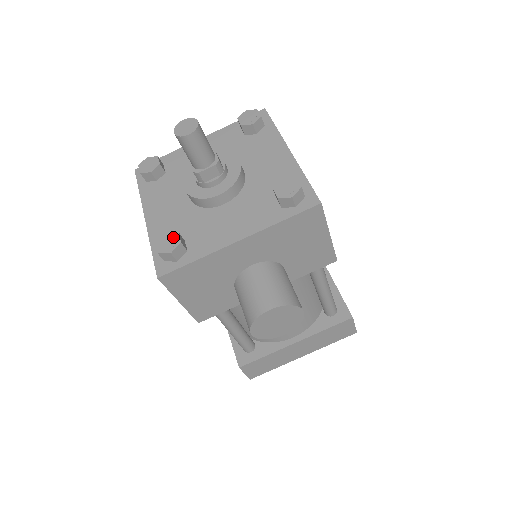
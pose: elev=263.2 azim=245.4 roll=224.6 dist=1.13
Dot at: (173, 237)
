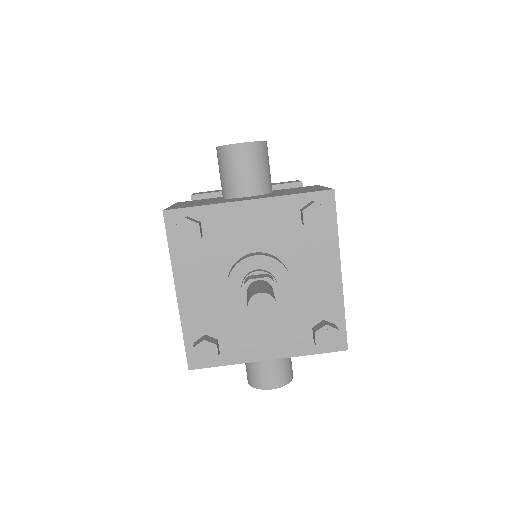
Dot at: (211, 349)
